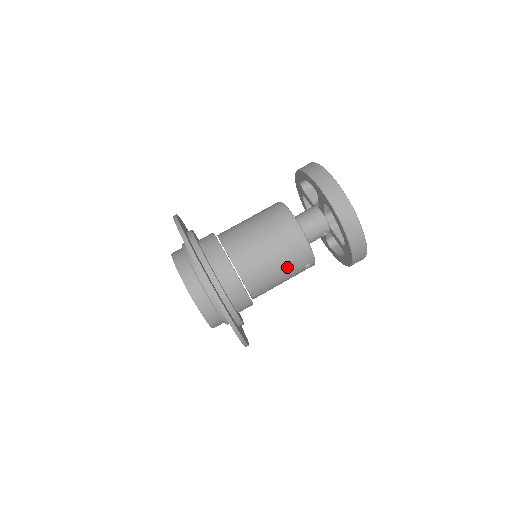
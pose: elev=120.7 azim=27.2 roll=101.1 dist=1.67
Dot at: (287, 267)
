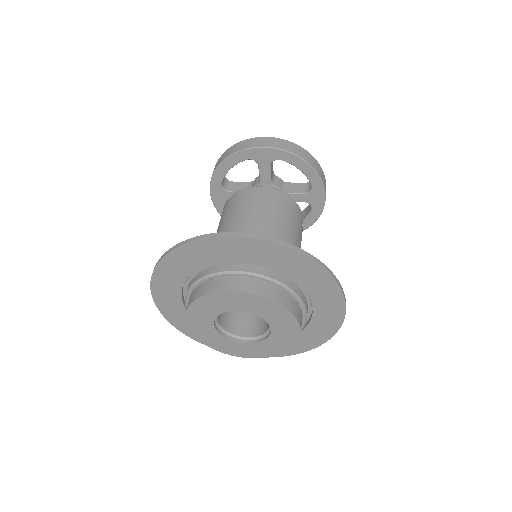
Dot at: (297, 230)
